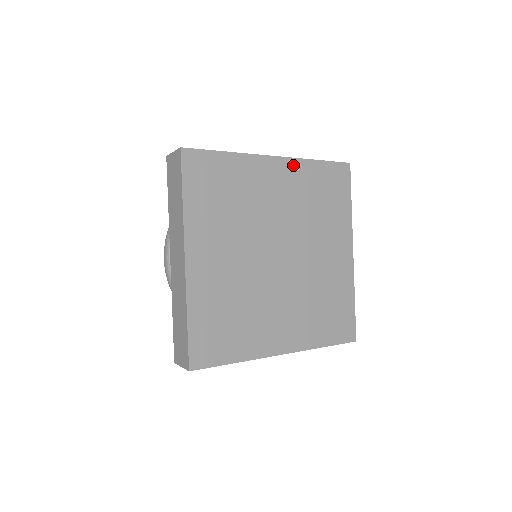
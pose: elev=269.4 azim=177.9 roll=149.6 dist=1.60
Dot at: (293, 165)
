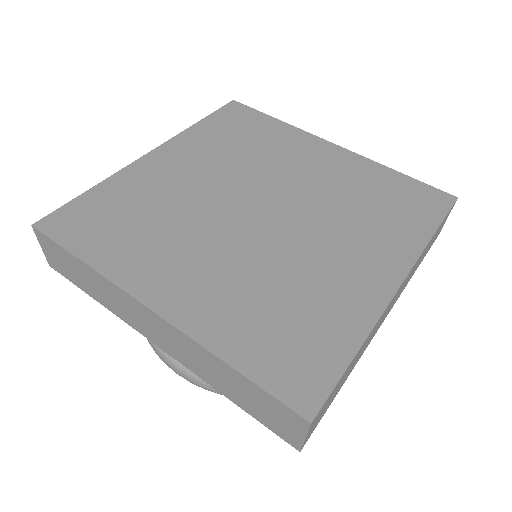
Dot at: (354, 159)
